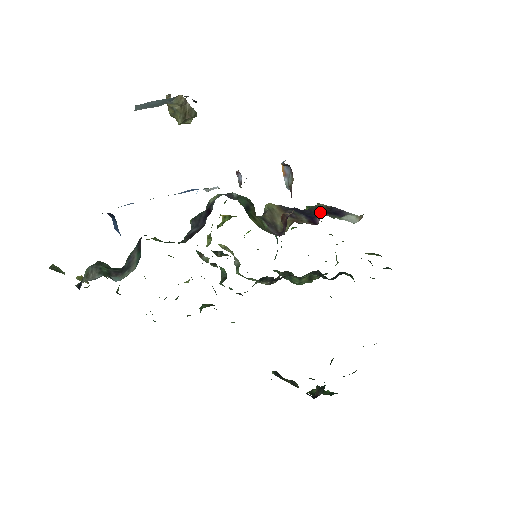
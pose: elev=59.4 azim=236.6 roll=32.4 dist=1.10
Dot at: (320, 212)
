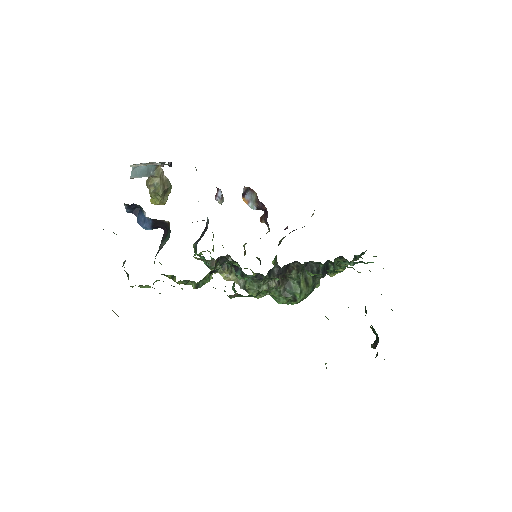
Dot at: occluded
